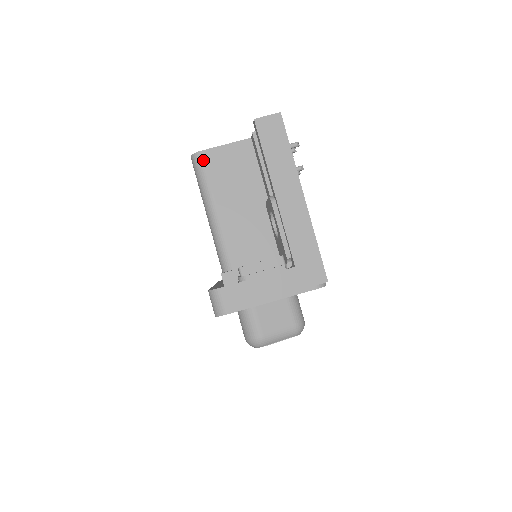
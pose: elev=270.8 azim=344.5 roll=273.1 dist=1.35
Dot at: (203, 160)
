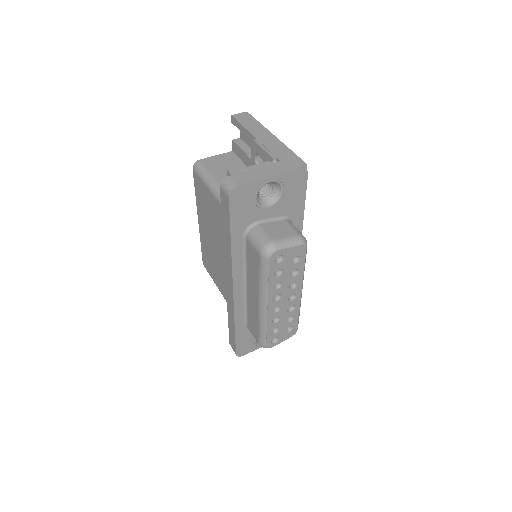
Dot at: (202, 163)
